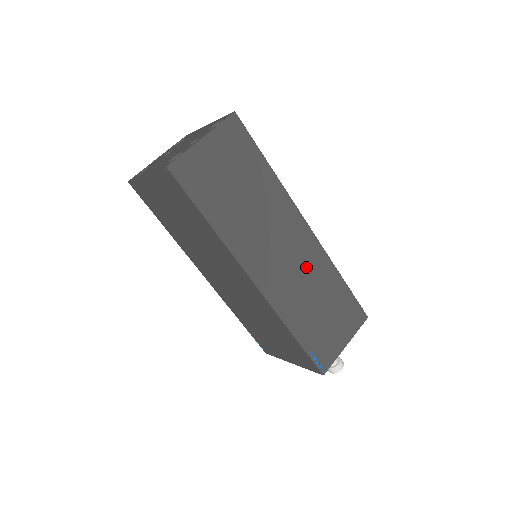
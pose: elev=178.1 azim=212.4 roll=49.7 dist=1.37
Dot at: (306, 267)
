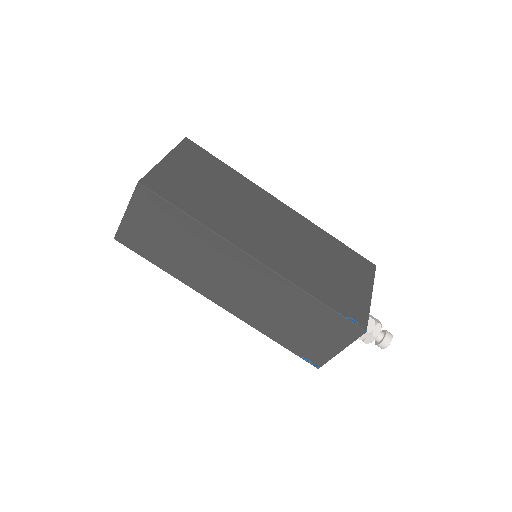
Dot at: (266, 293)
